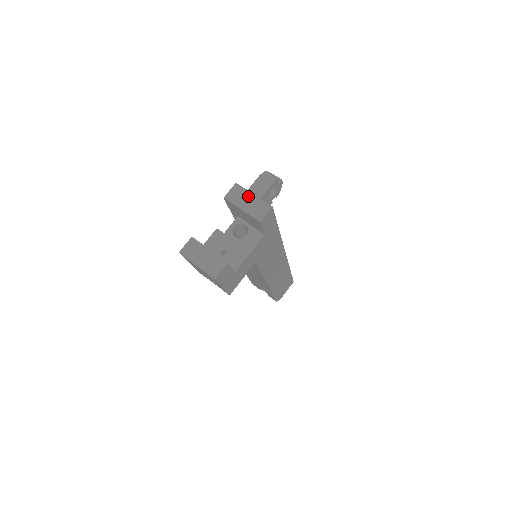
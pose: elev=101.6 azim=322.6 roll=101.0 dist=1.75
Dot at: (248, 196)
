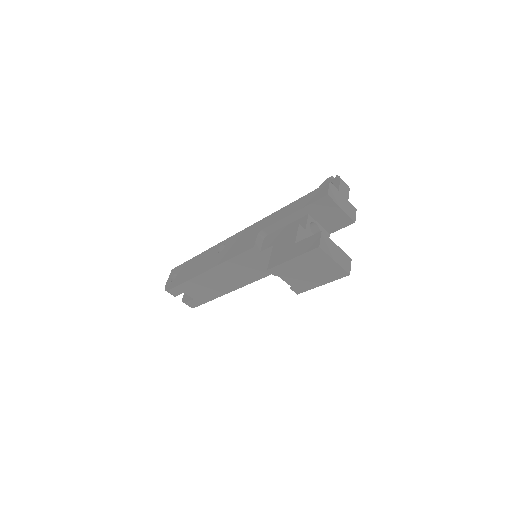
Dot at: (341, 196)
